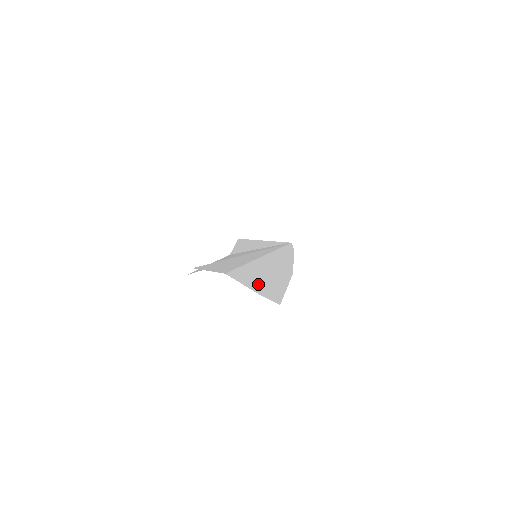
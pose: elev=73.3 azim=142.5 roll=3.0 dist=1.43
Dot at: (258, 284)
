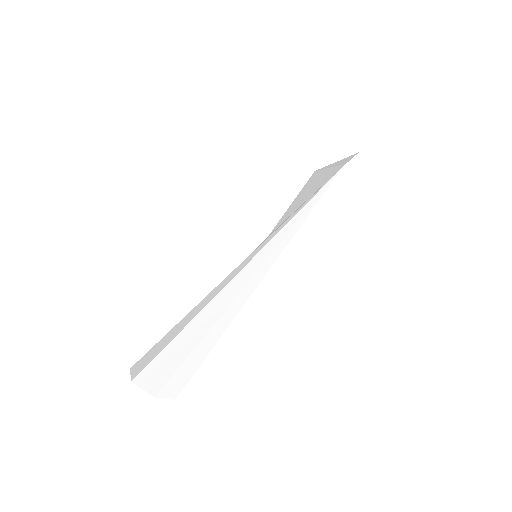
Dot at: (169, 371)
